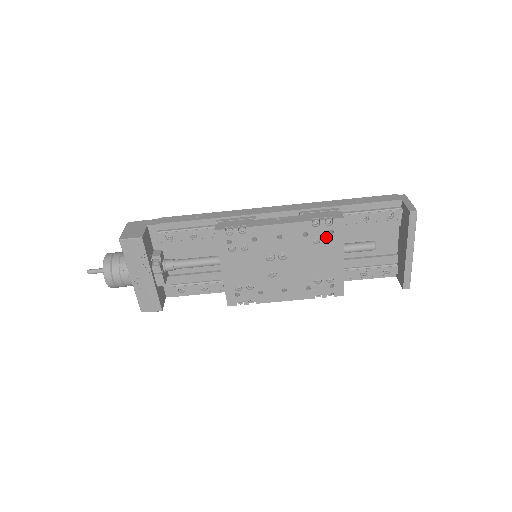
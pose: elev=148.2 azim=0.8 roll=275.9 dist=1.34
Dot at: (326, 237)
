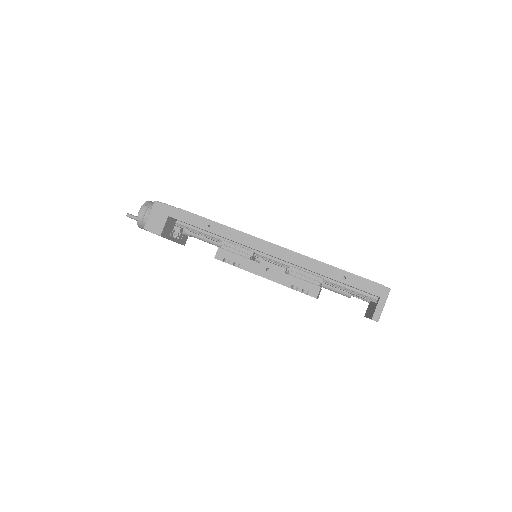
Dot at: occluded
